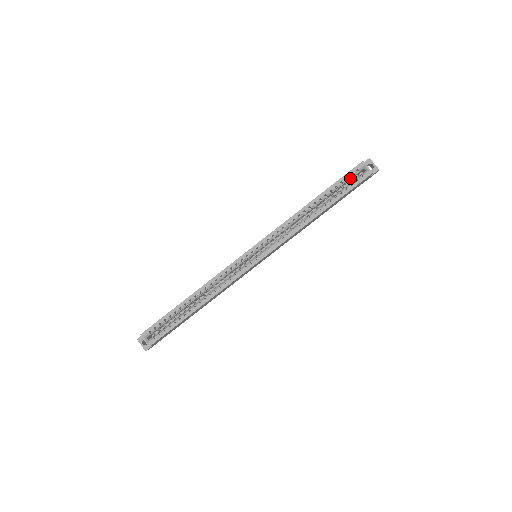
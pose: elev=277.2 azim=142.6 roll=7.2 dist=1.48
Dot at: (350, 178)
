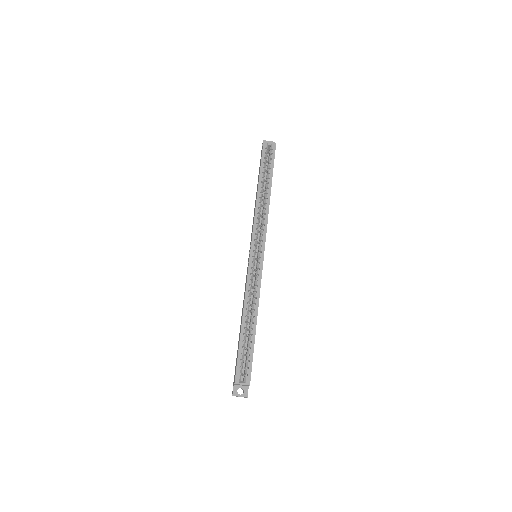
Dot at: (266, 156)
